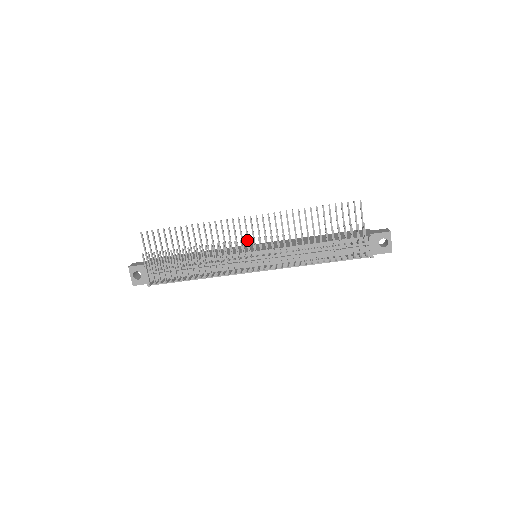
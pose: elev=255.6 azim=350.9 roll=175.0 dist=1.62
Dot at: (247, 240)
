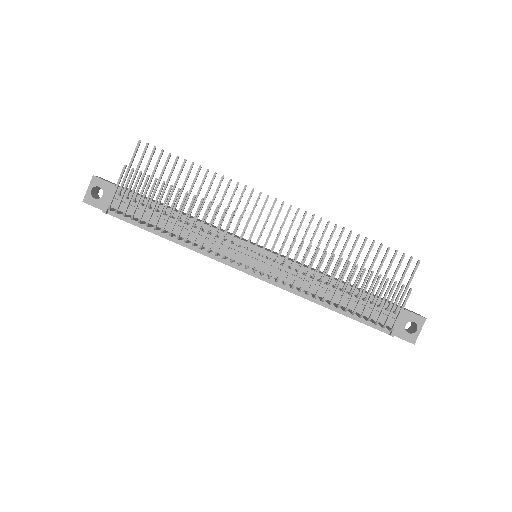
Dot at: occluded
